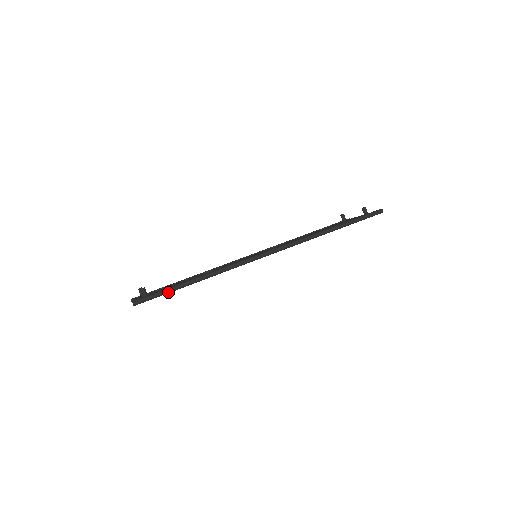
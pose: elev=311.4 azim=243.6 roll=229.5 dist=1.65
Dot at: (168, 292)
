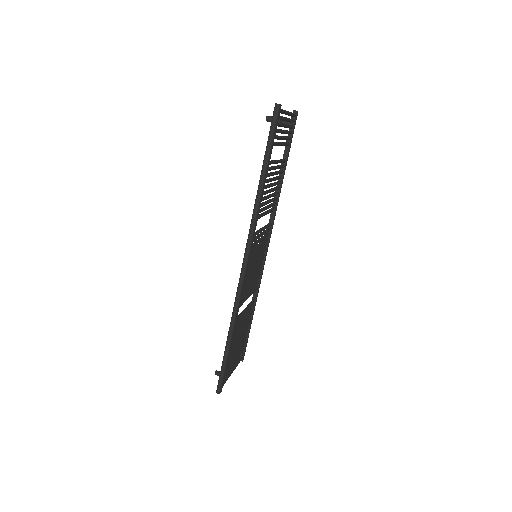
Dot at: (225, 365)
